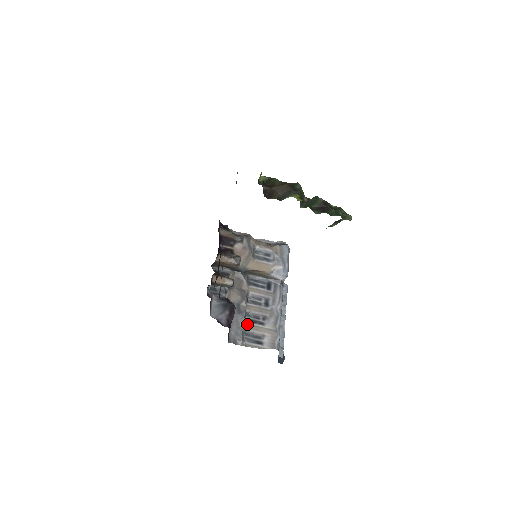
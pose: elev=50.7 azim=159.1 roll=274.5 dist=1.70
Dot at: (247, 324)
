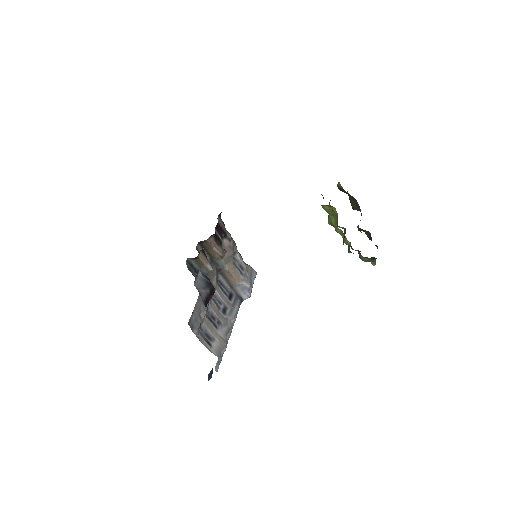
Dot at: (205, 318)
